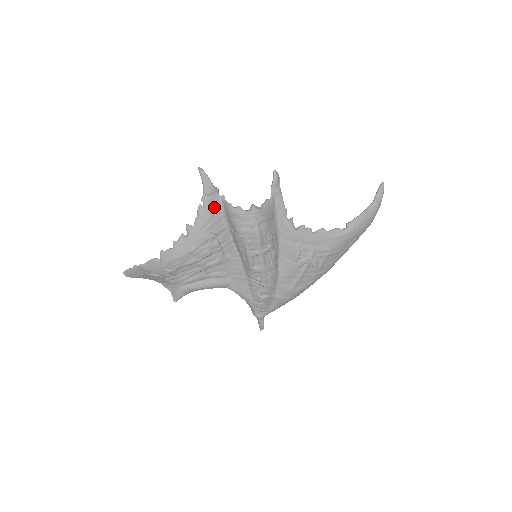
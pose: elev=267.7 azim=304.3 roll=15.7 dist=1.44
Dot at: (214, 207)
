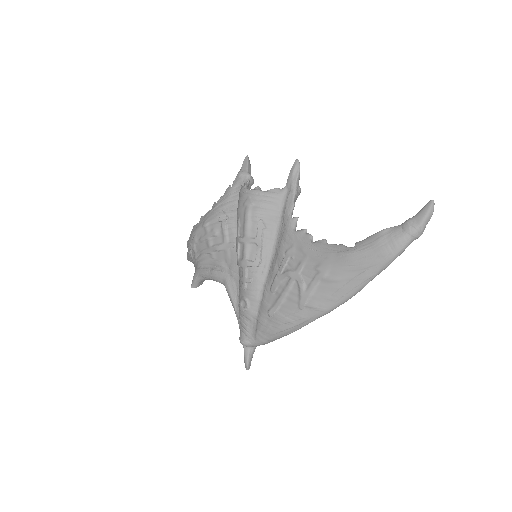
Dot at: (238, 190)
